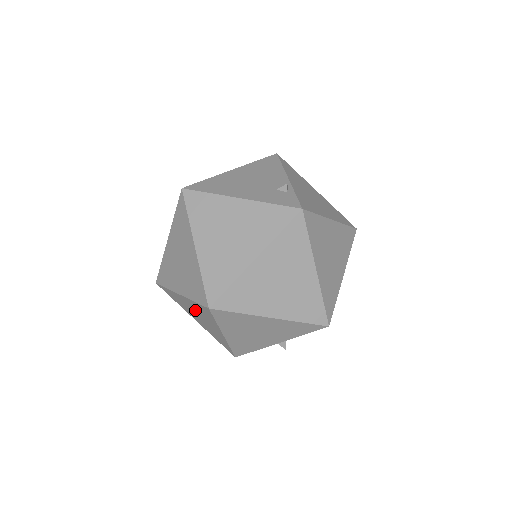
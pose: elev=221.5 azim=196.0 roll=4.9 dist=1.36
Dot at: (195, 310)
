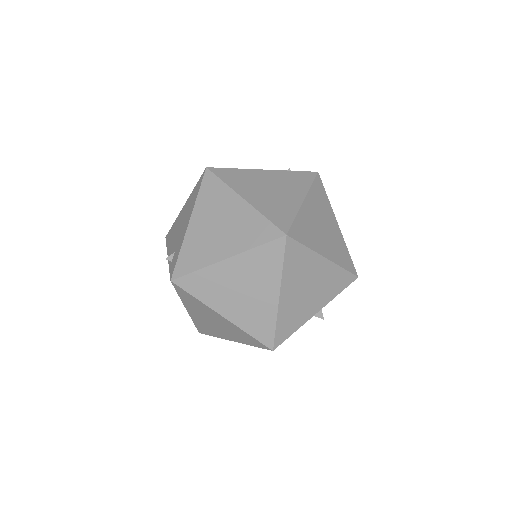
Dot at: (243, 276)
